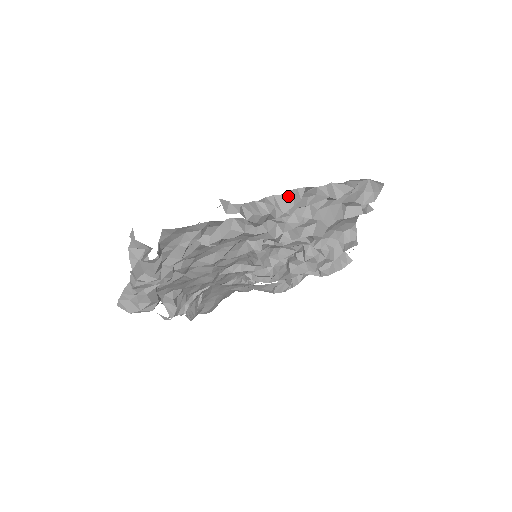
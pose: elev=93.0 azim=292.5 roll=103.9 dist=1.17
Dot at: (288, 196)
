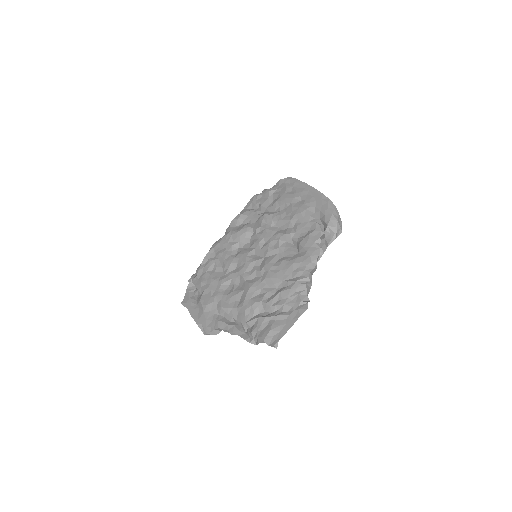
Dot at: (315, 267)
